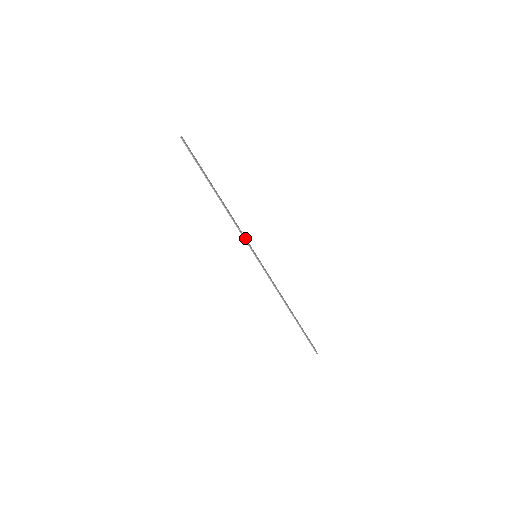
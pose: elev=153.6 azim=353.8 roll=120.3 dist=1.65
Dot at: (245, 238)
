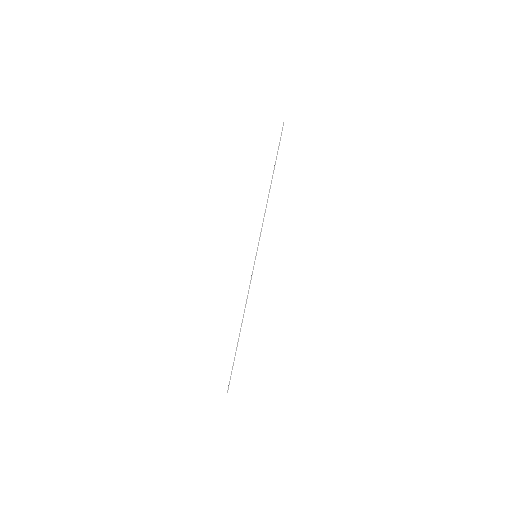
Dot at: occluded
